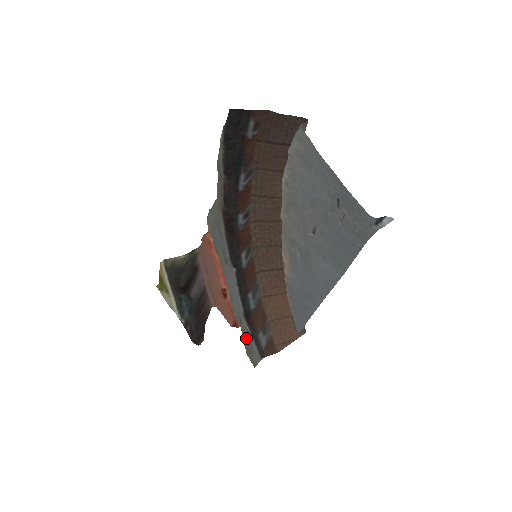
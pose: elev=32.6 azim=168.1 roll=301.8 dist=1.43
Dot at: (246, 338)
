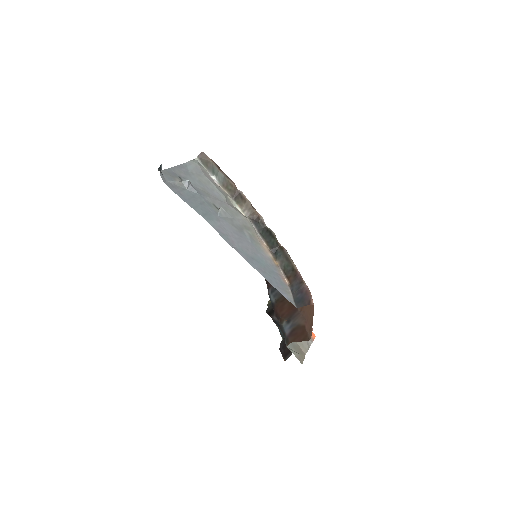
Dot at: occluded
